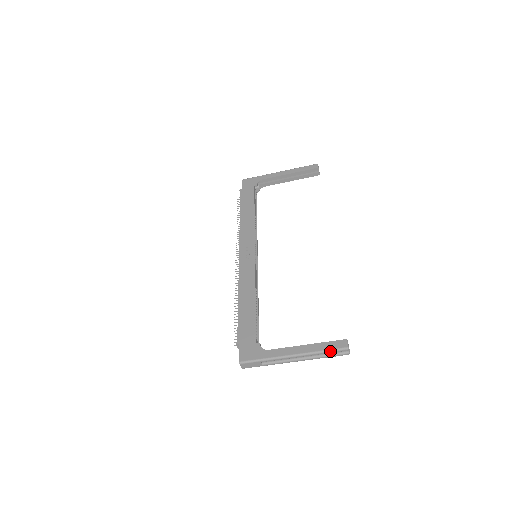
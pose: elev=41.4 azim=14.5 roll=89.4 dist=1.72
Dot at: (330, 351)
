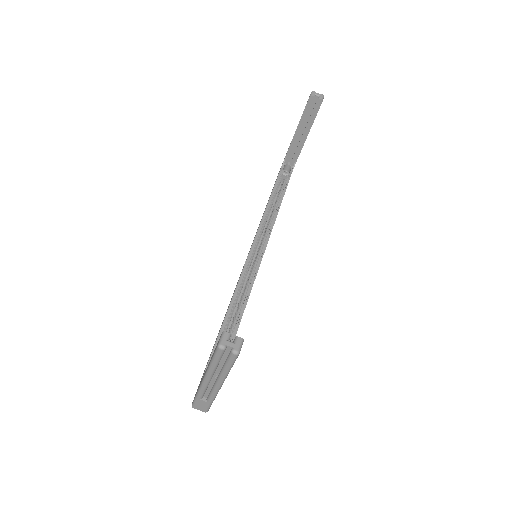
Dot at: (213, 359)
